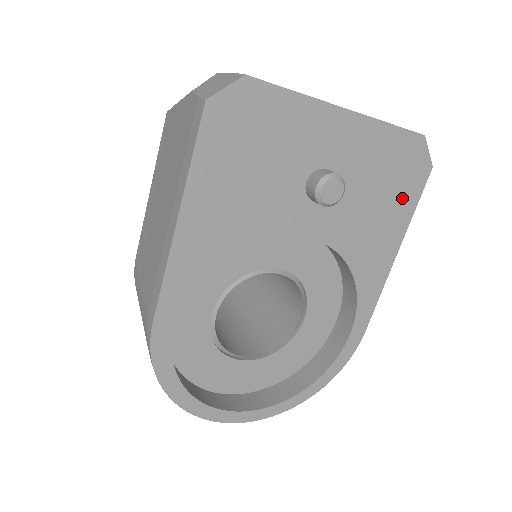
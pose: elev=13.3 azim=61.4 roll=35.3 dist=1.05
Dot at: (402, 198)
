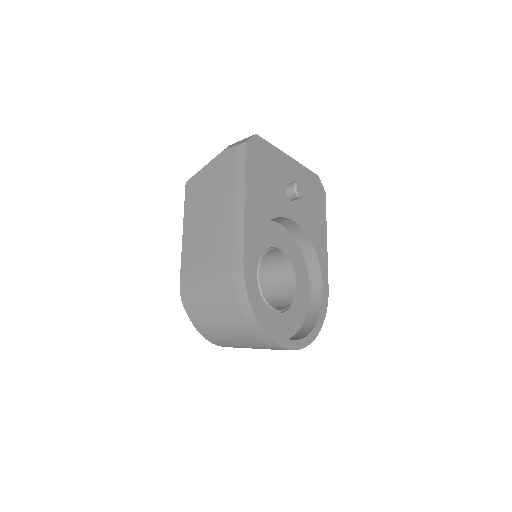
Dot at: (320, 206)
